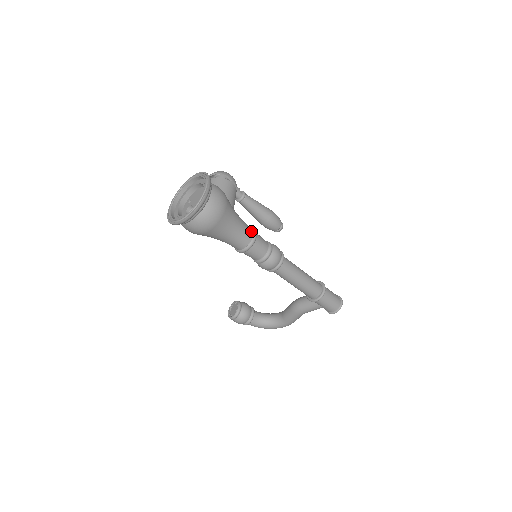
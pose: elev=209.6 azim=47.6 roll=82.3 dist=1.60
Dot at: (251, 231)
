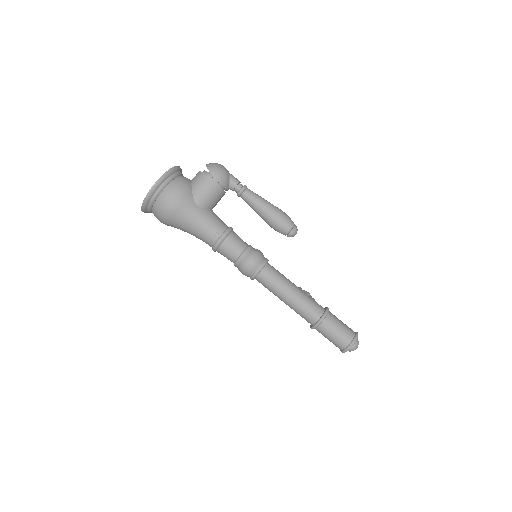
Dot at: (219, 233)
